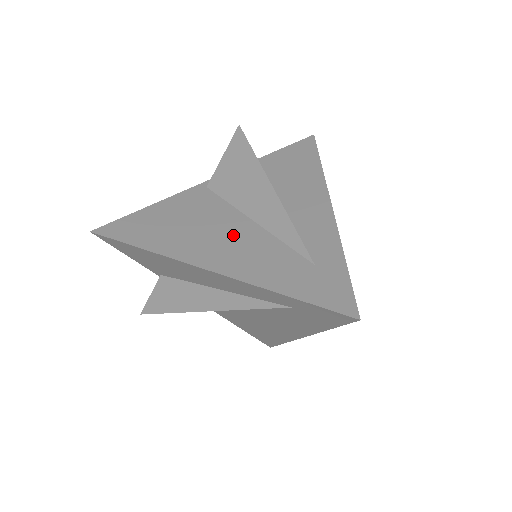
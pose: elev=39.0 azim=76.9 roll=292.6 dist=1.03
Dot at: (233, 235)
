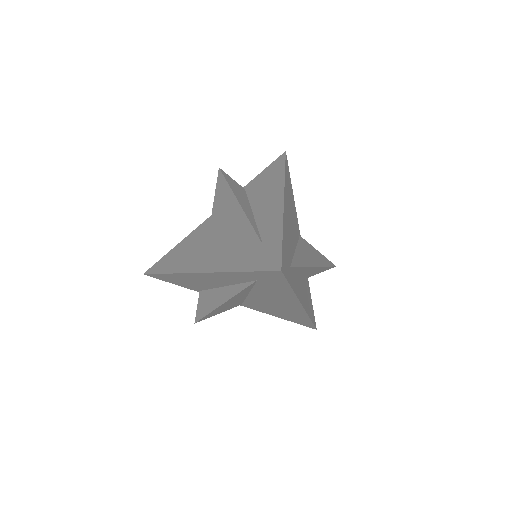
Dot at: (219, 244)
